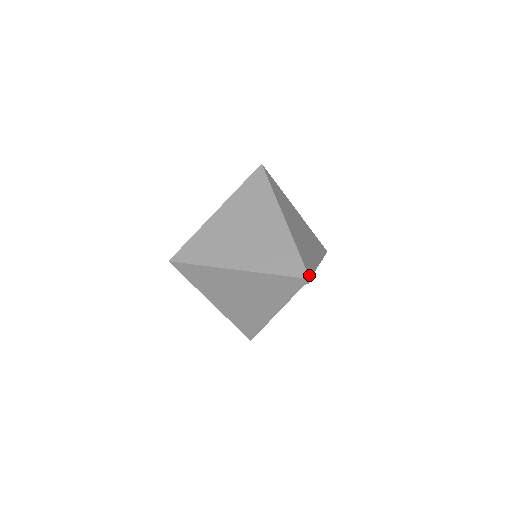
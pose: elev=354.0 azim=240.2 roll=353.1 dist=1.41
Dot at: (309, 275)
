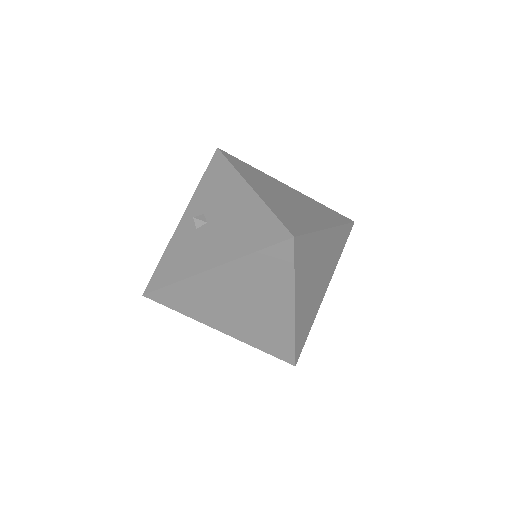
Dot at: (297, 361)
